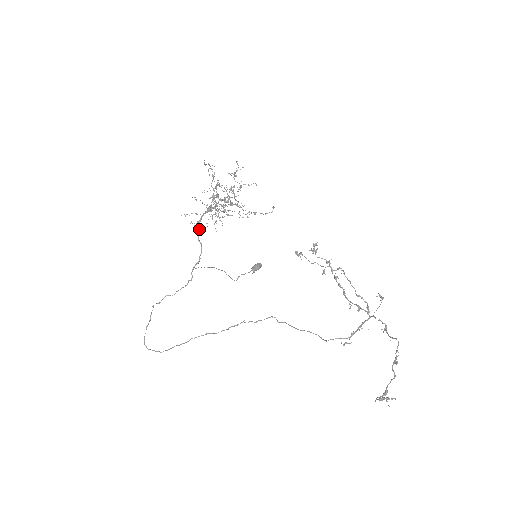
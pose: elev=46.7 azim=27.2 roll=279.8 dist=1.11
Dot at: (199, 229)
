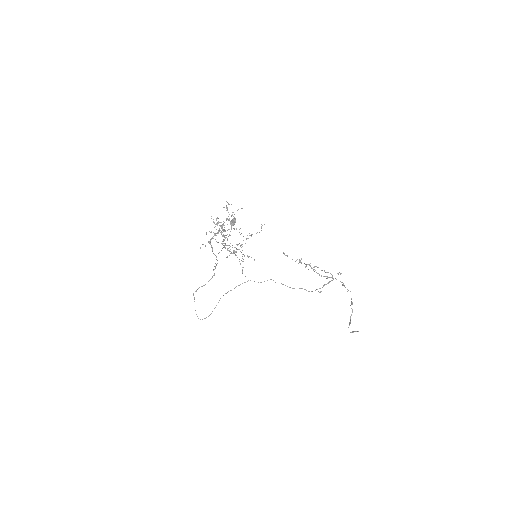
Dot at: (211, 247)
